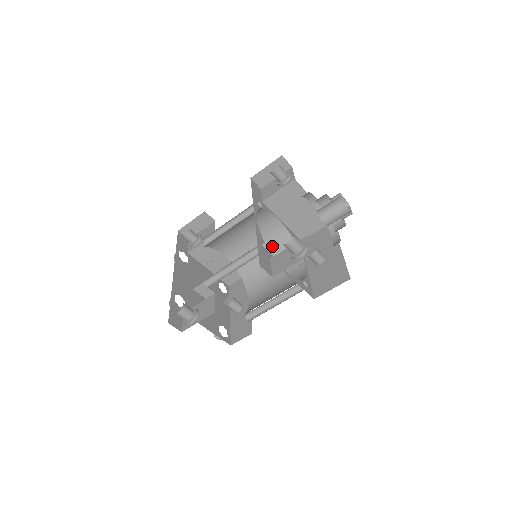
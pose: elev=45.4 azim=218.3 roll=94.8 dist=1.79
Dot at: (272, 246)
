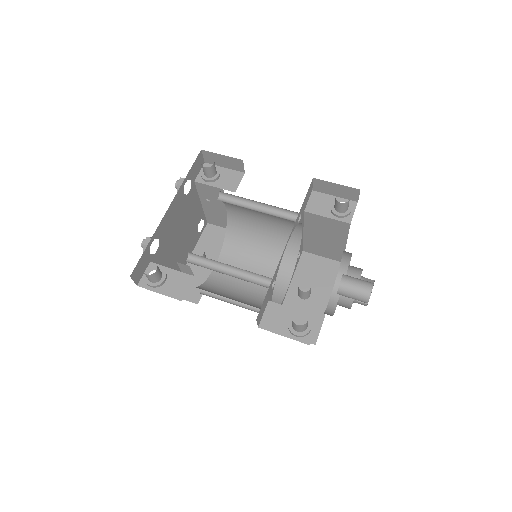
Dot at: (276, 240)
